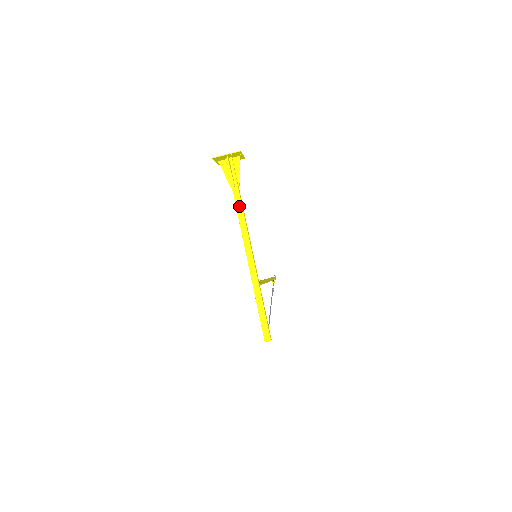
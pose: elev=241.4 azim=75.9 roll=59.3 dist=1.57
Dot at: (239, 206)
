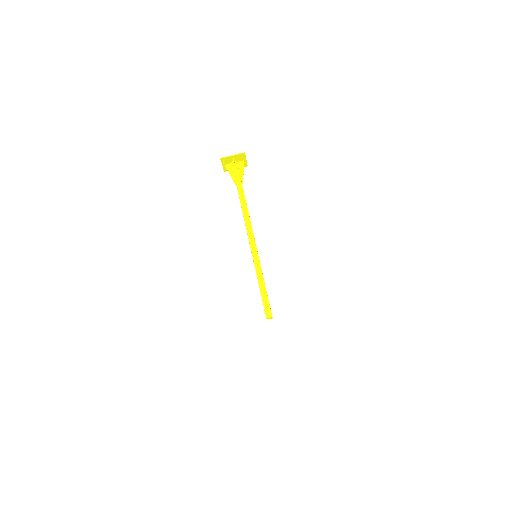
Dot at: (243, 199)
